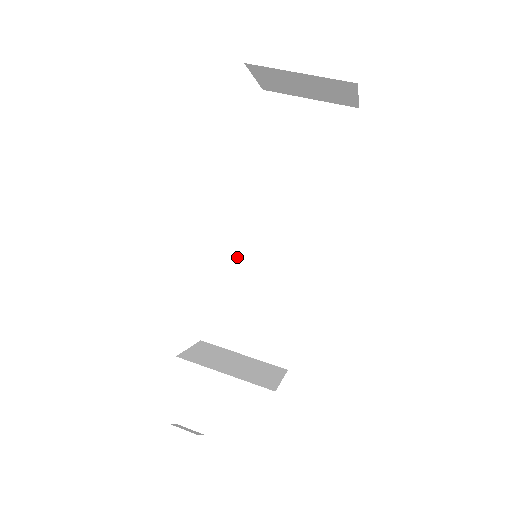
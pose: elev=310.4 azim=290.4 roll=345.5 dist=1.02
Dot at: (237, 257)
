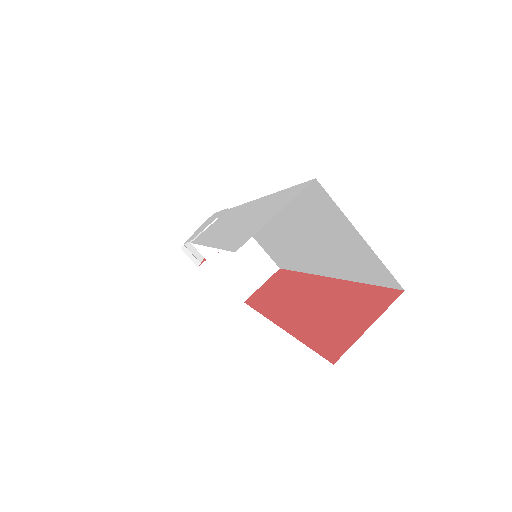
Dot at: occluded
